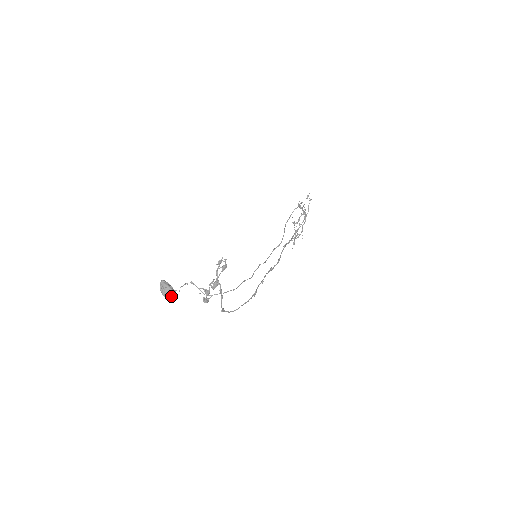
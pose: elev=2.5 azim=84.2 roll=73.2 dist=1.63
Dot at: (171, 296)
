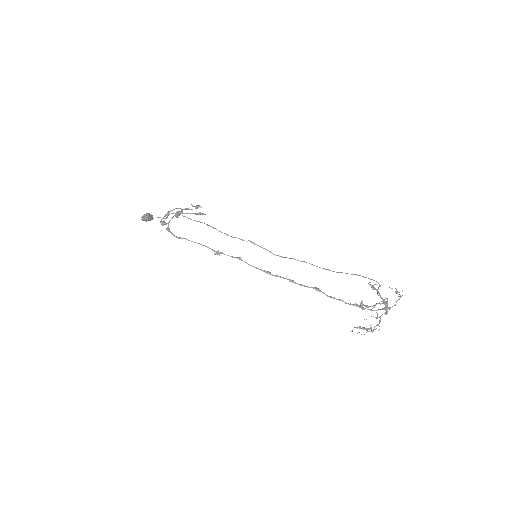
Dot at: (145, 217)
